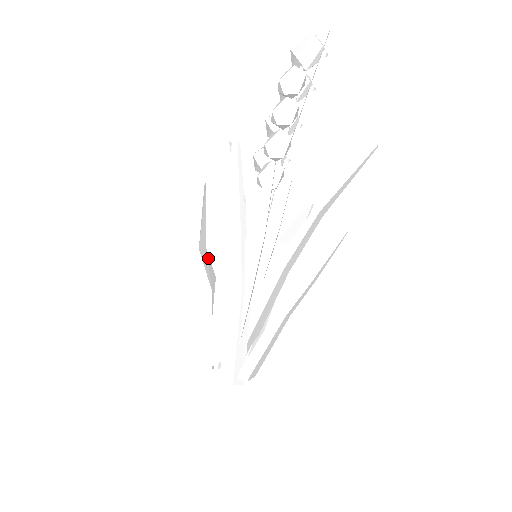
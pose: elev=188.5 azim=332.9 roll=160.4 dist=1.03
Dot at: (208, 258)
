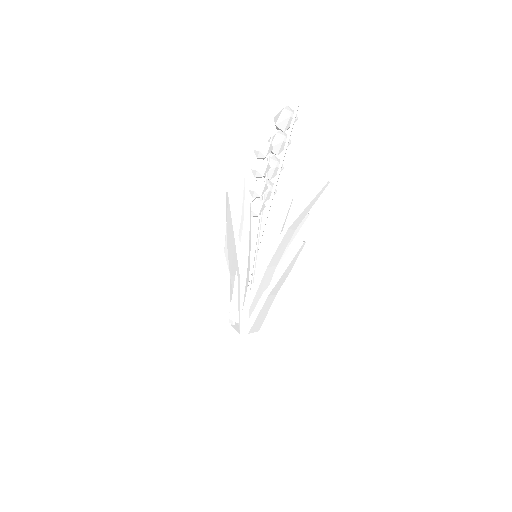
Dot at: occluded
